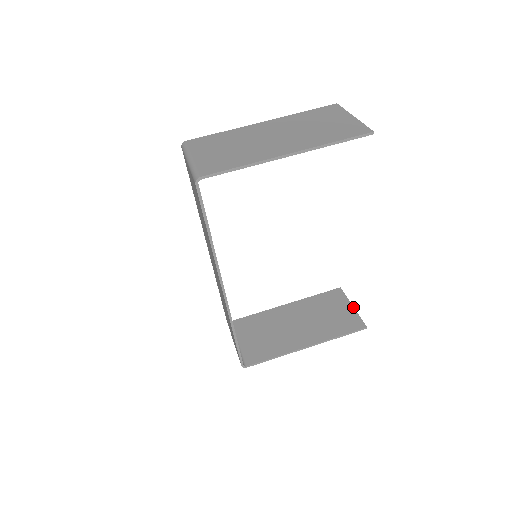
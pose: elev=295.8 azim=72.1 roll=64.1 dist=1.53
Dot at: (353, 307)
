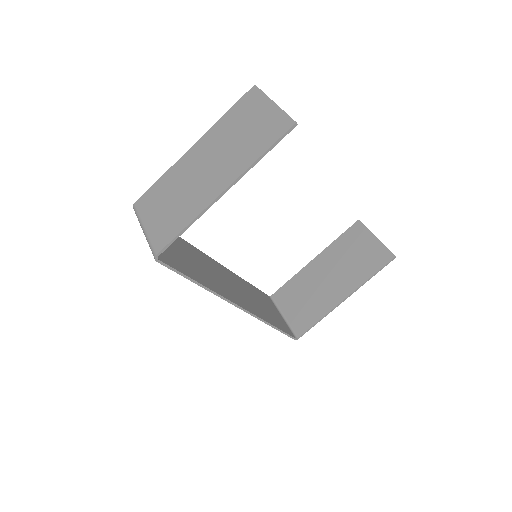
Dot at: (377, 238)
